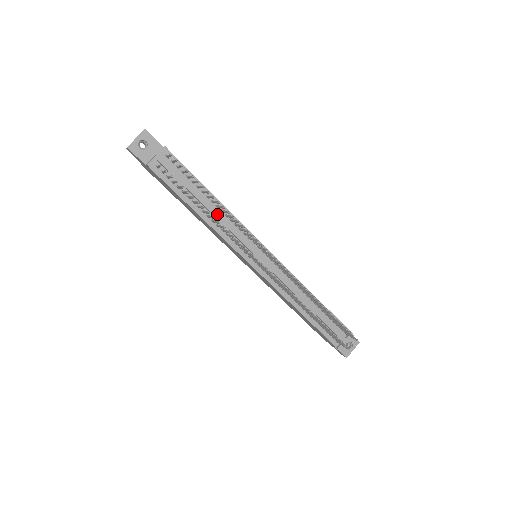
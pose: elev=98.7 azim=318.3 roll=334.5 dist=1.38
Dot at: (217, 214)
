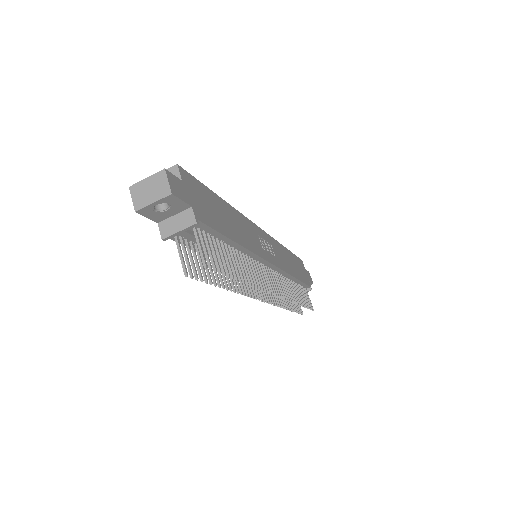
Dot at: occluded
